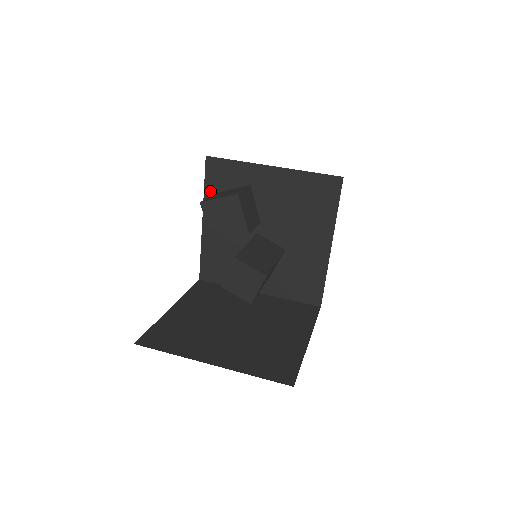
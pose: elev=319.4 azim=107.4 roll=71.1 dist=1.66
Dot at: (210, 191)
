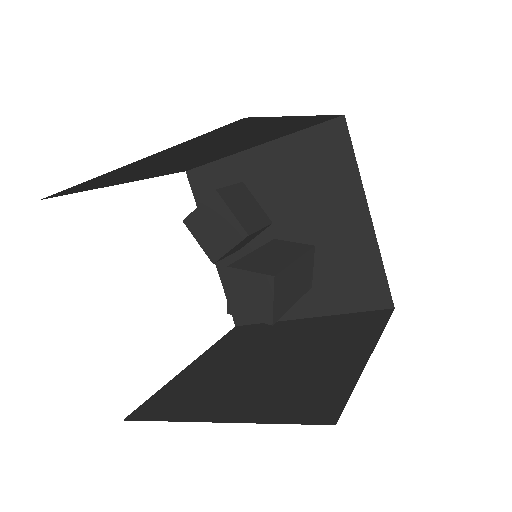
Dot at: occluded
